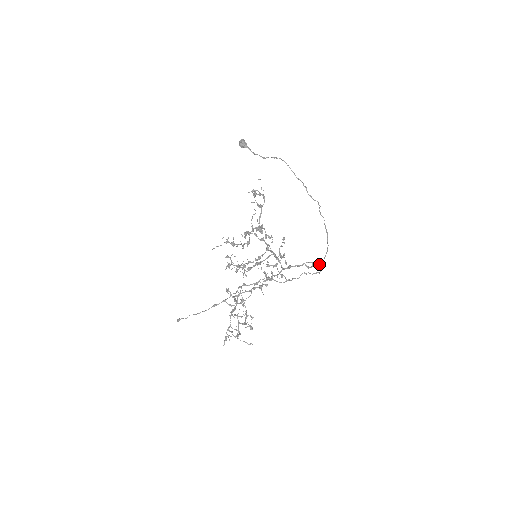
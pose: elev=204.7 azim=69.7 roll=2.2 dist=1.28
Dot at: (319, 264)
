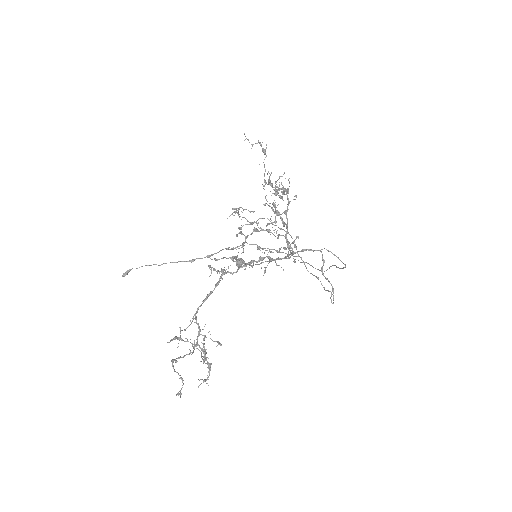
Dot at: (339, 259)
